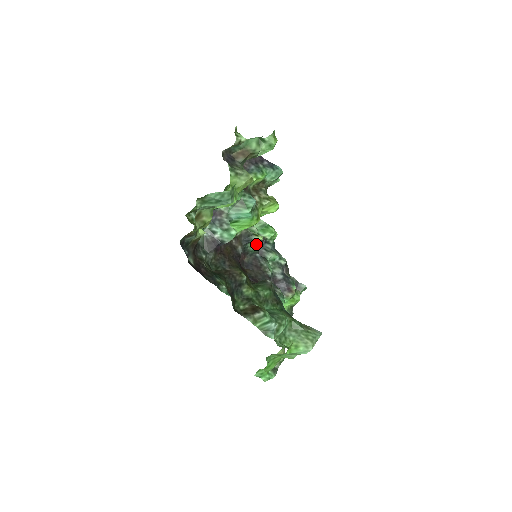
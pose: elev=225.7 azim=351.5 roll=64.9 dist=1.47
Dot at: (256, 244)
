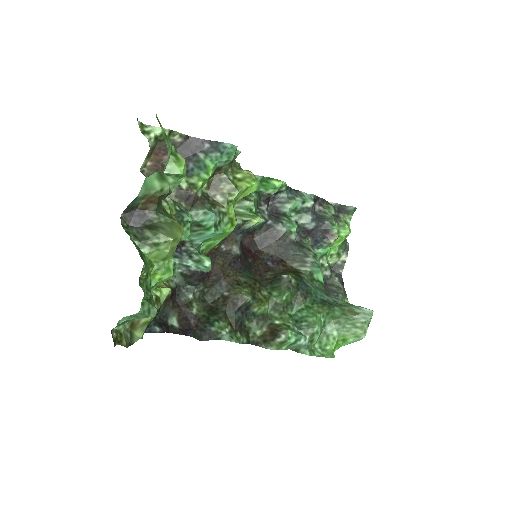
Dot at: (262, 208)
